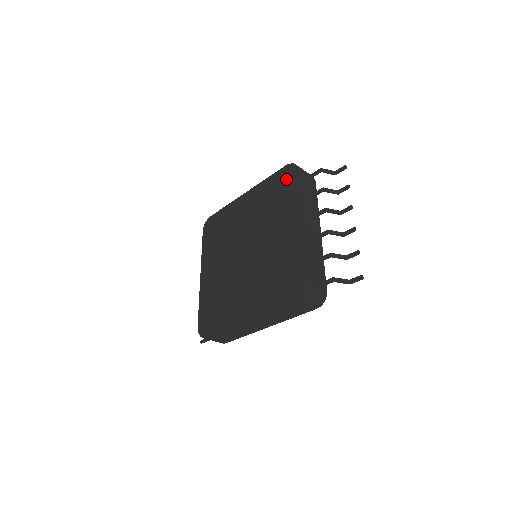
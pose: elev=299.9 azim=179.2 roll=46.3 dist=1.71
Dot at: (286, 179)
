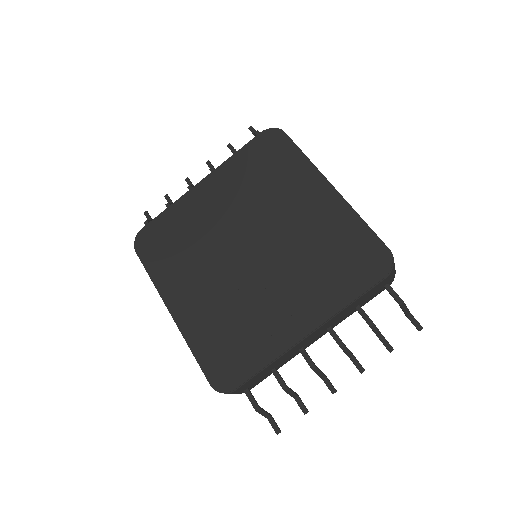
Dot at: (365, 265)
